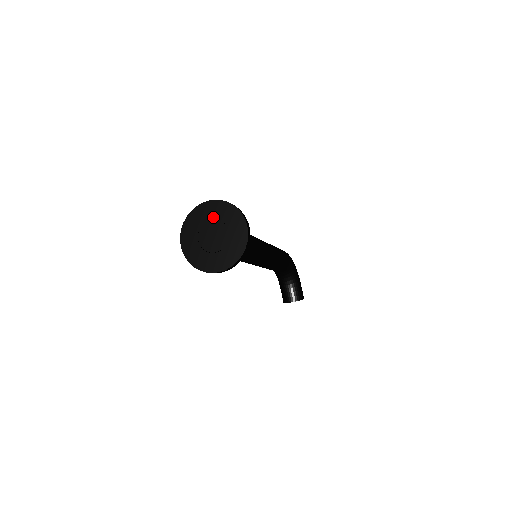
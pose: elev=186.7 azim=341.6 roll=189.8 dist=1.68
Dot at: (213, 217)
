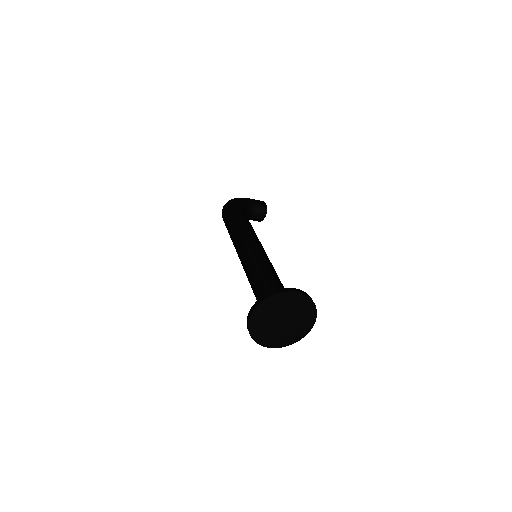
Dot at: (268, 316)
